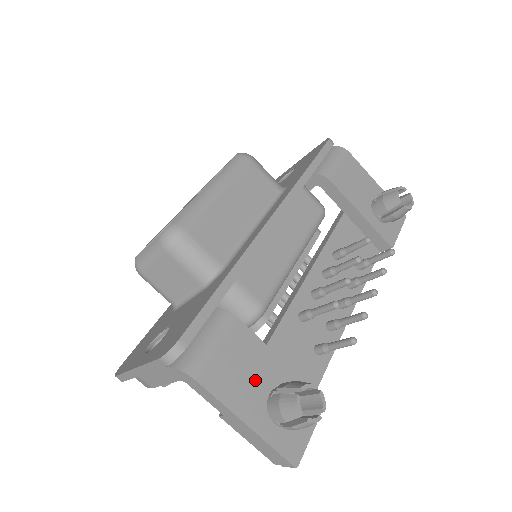
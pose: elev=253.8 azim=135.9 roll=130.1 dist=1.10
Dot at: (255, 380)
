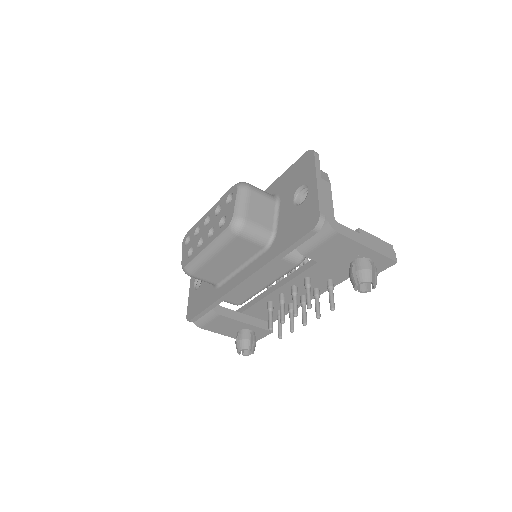
Dot at: (231, 328)
